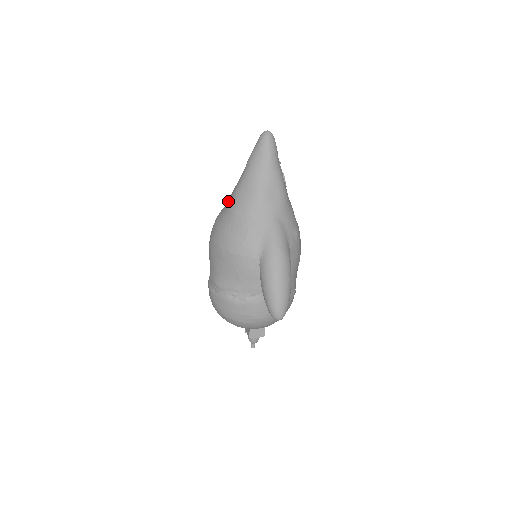
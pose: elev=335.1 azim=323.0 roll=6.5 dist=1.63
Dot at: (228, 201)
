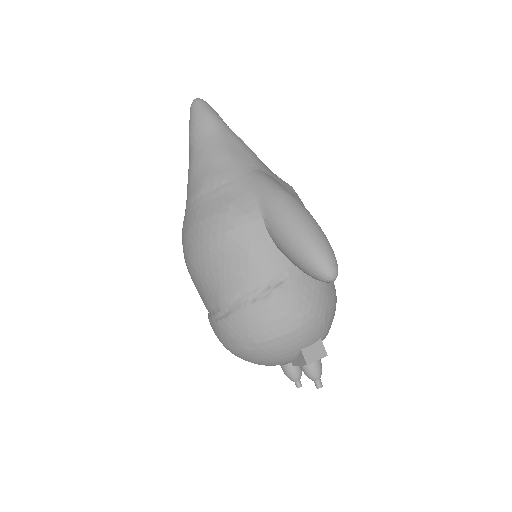
Dot at: occluded
